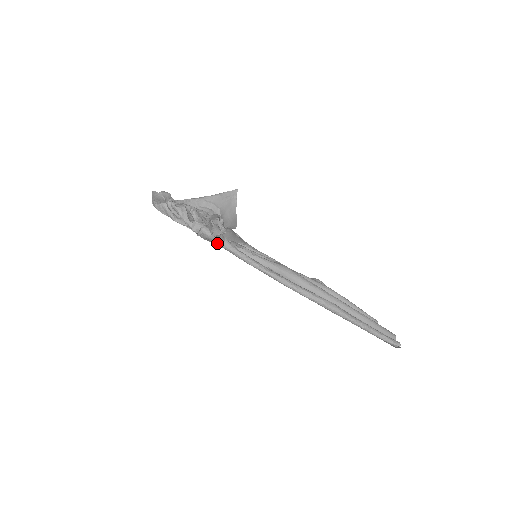
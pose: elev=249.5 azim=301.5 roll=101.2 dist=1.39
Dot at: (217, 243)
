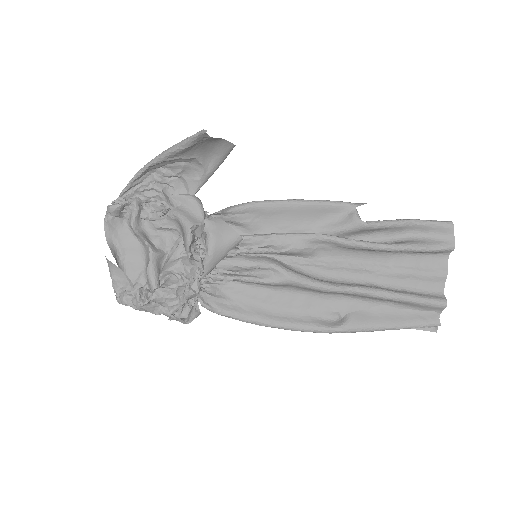
Dot at: occluded
